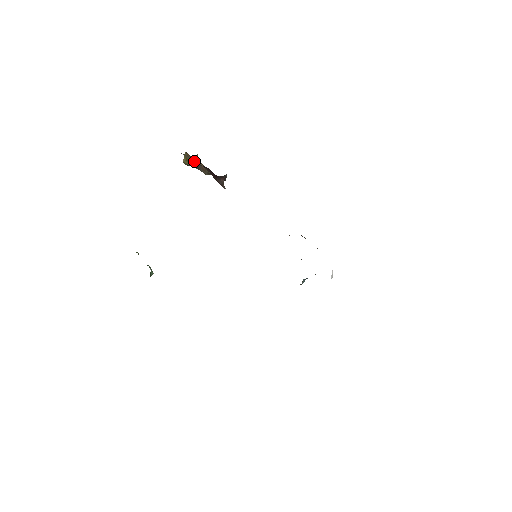
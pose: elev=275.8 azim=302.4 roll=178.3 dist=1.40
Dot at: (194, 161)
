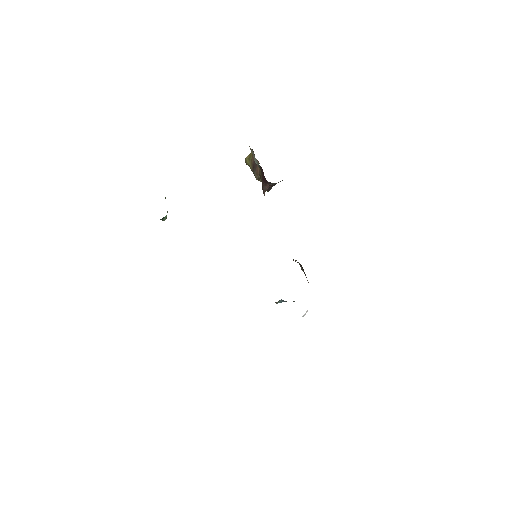
Dot at: (256, 159)
